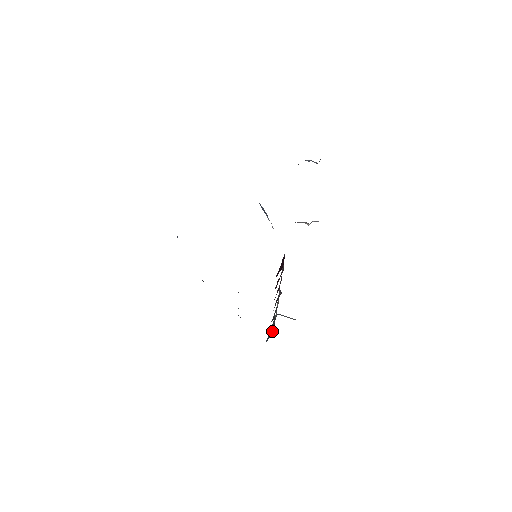
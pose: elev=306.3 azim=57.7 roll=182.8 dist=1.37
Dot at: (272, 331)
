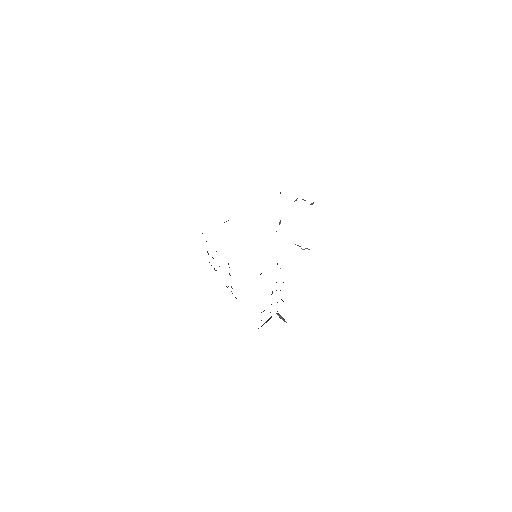
Dot at: occluded
